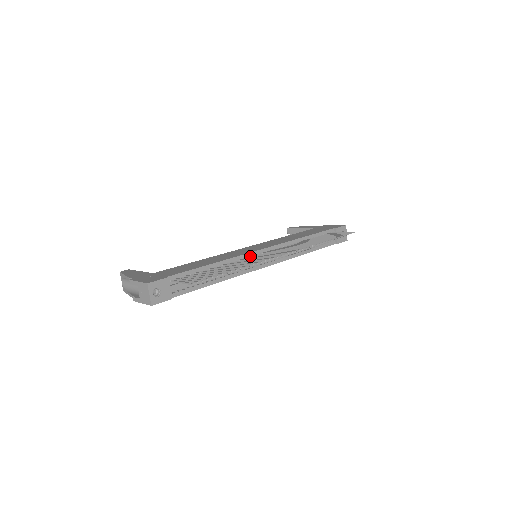
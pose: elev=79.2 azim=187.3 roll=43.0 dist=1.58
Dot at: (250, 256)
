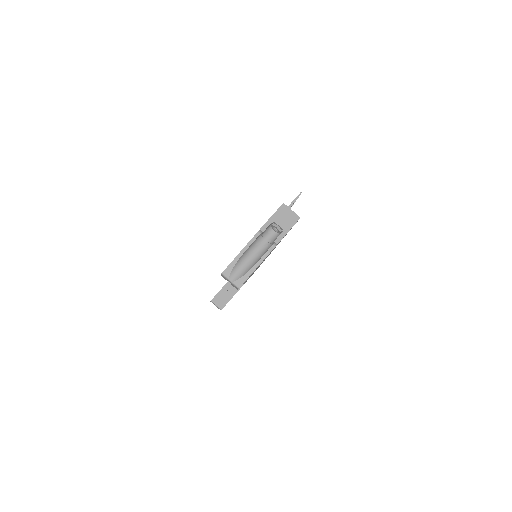
Dot at: occluded
